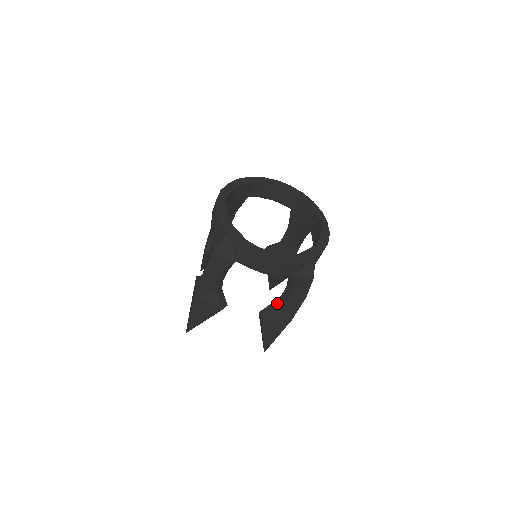
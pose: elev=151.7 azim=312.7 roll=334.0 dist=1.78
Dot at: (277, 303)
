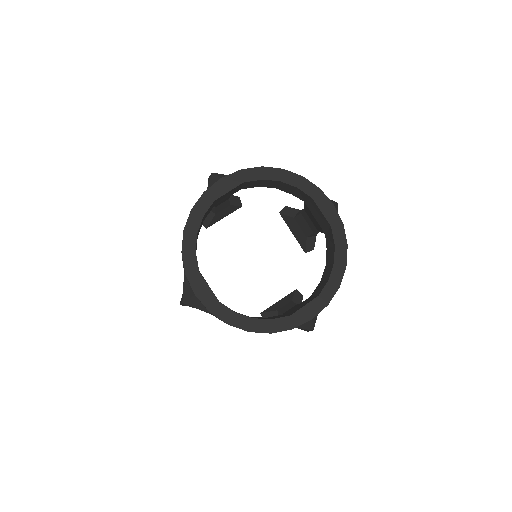
Dot at: occluded
